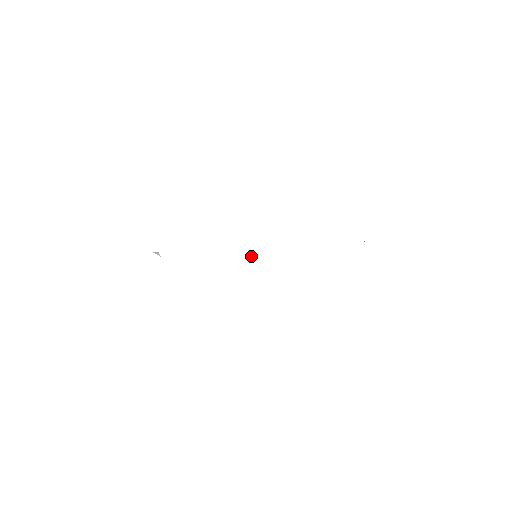
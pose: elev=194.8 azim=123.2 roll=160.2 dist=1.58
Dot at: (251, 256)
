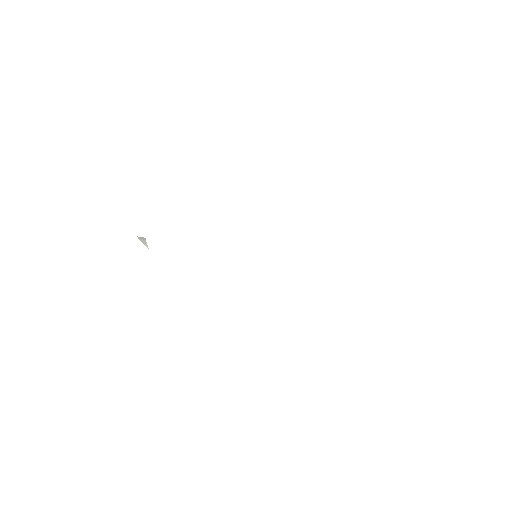
Dot at: occluded
